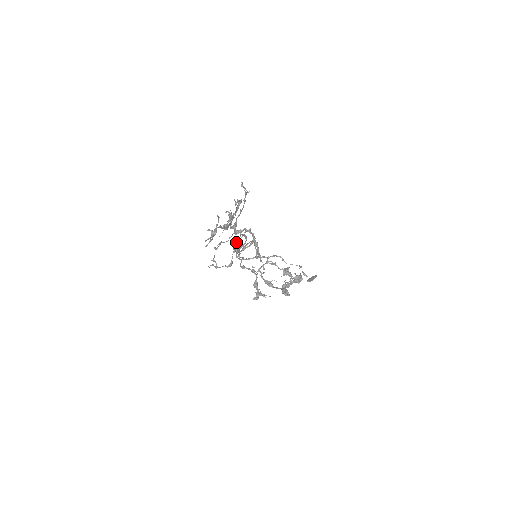
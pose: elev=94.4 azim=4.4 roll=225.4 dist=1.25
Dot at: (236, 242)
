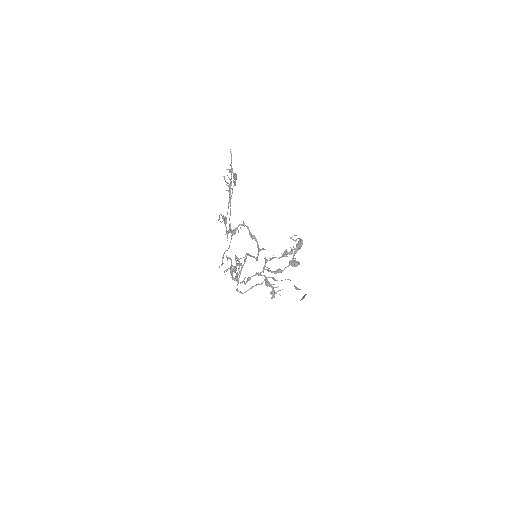
Dot at: (232, 268)
